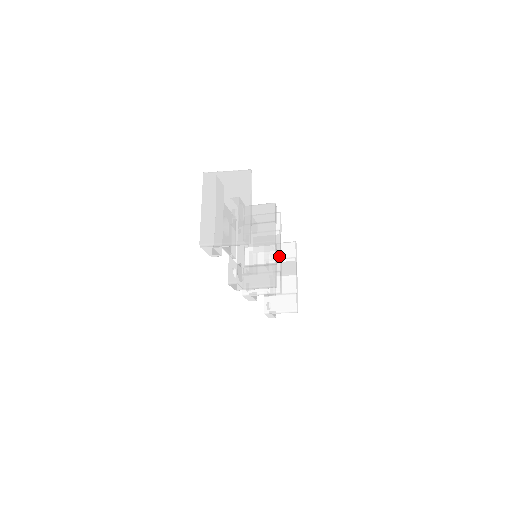
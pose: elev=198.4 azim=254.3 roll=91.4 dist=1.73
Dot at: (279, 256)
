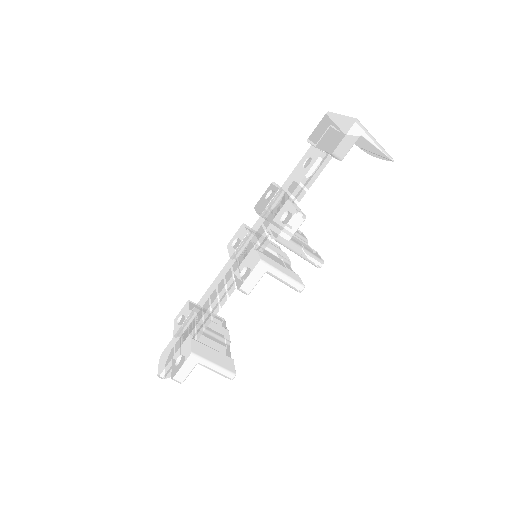
Dot at: (290, 267)
